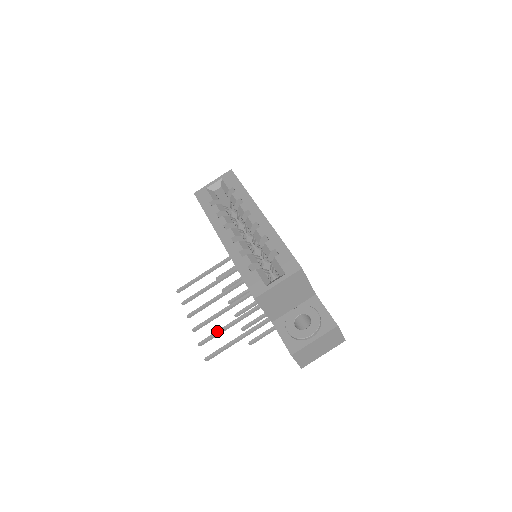
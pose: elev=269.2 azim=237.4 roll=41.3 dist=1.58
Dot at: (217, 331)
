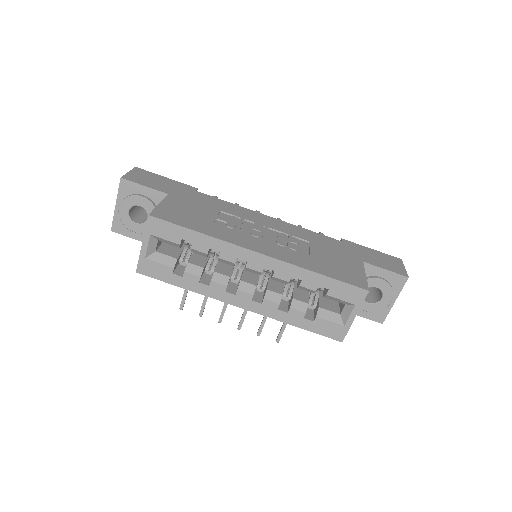
Dot at: (264, 317)
